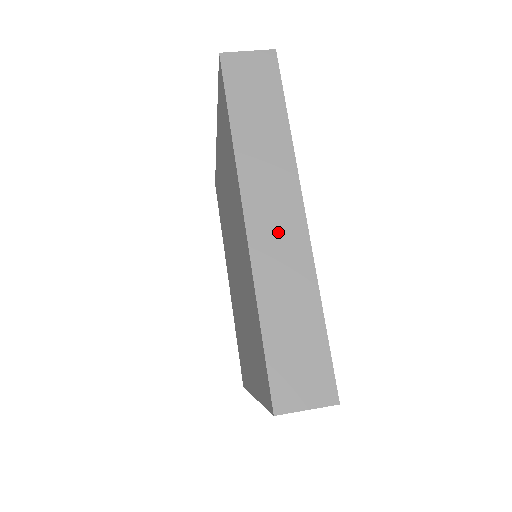
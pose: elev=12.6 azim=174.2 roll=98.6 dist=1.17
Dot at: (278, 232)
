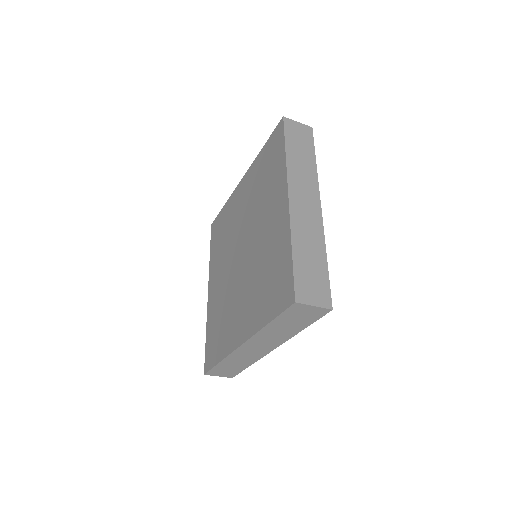
Dot at: (306, 210)
